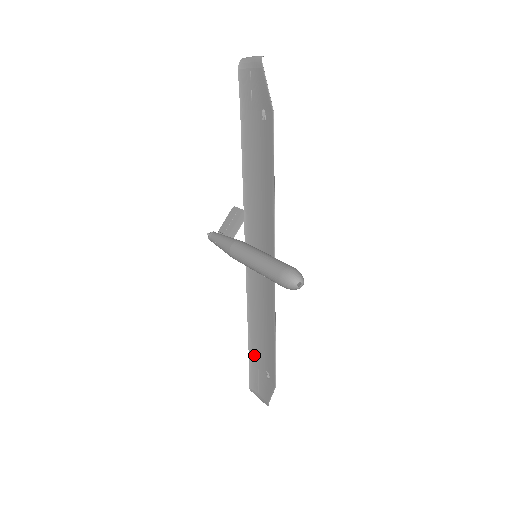
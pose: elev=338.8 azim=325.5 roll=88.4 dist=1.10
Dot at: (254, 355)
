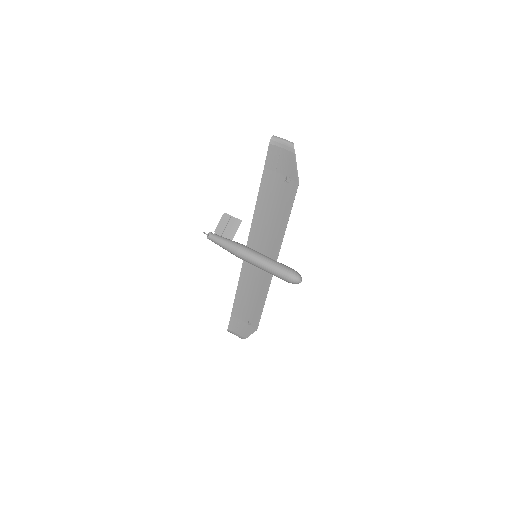
Dot at: (237, 311)
